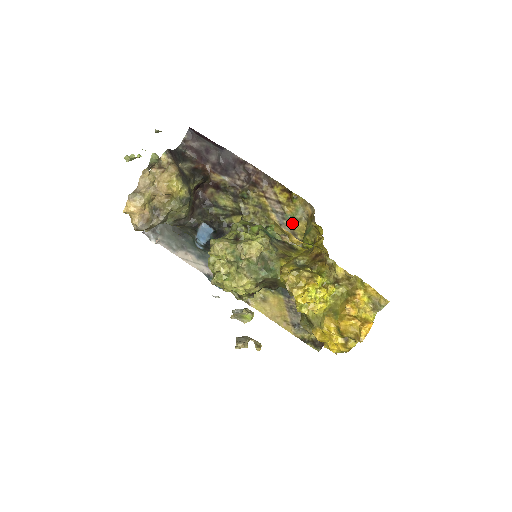
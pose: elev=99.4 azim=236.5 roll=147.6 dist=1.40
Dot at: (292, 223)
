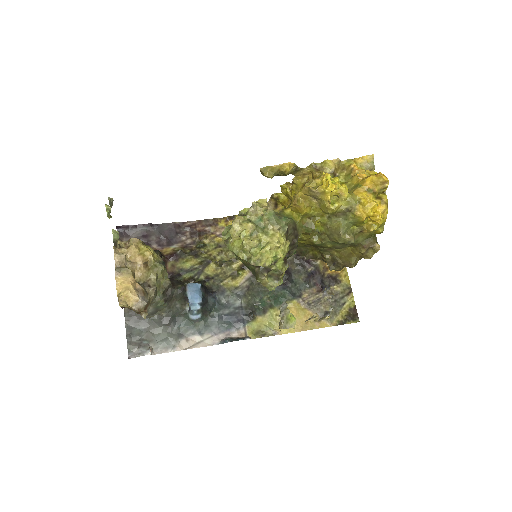
Dot at: occluded
